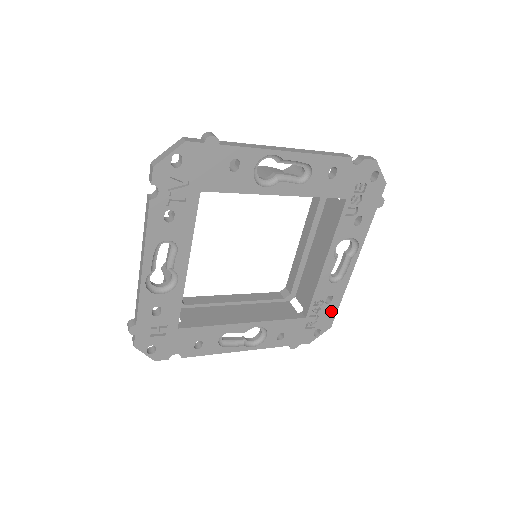
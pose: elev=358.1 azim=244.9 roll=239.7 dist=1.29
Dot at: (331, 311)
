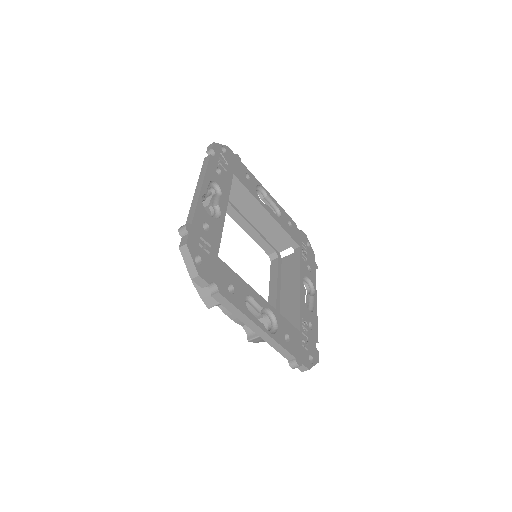
Dot at: (314, 341)
